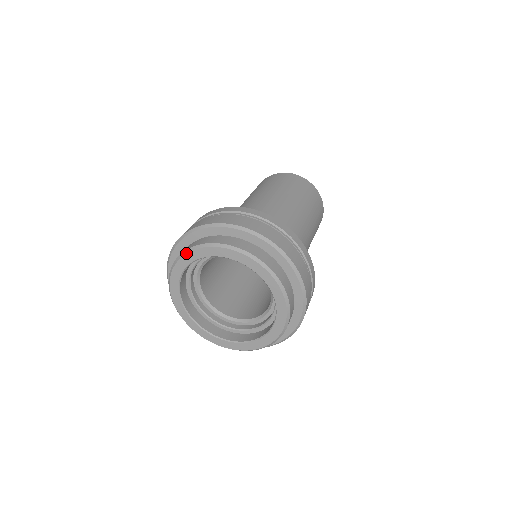
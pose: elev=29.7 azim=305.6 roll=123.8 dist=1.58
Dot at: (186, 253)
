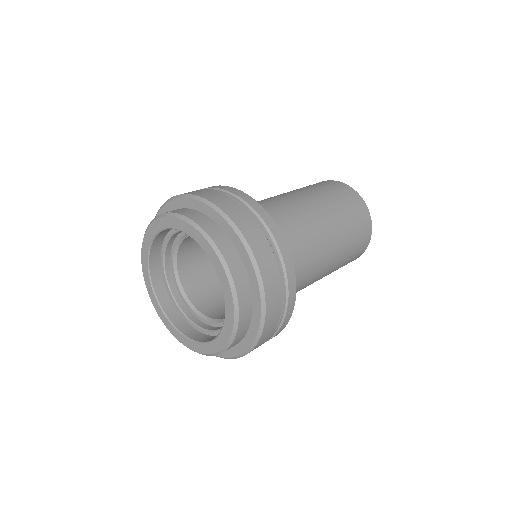
Dot at: (143, 276)
